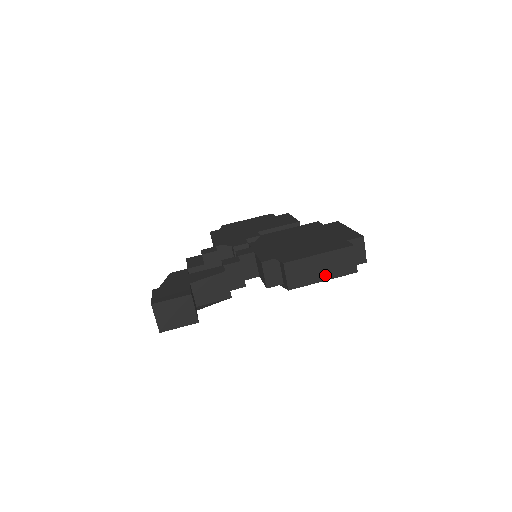
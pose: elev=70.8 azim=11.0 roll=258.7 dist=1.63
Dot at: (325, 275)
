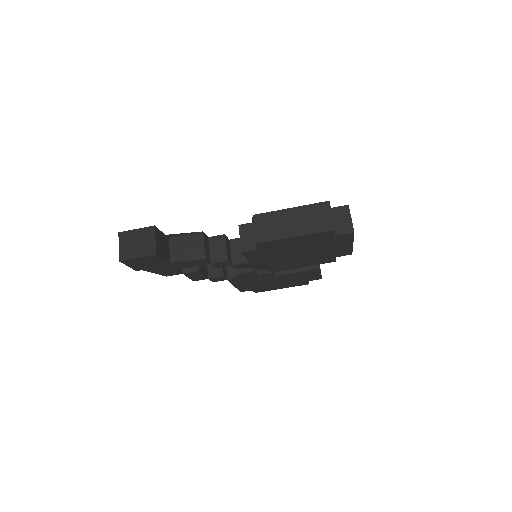
Dot at: (297, 230)
